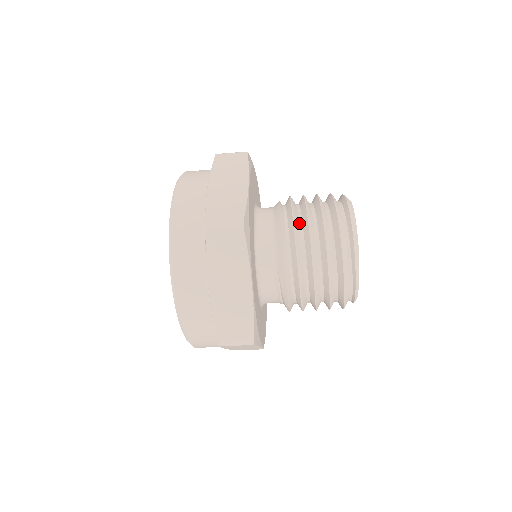
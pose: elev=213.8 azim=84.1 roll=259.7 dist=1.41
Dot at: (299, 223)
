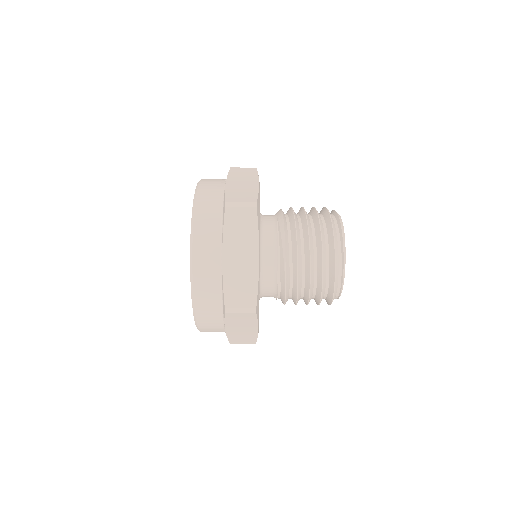
Dot at: occluded
